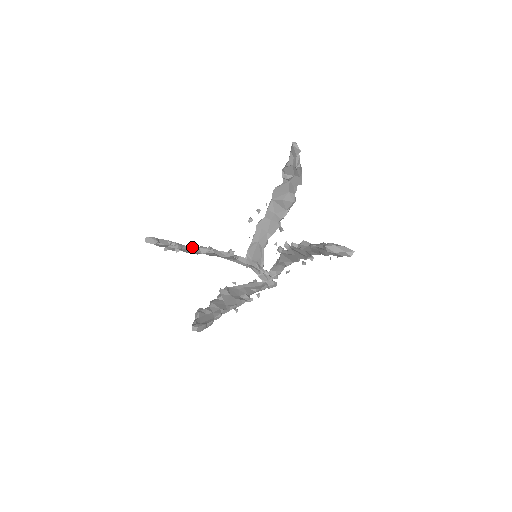
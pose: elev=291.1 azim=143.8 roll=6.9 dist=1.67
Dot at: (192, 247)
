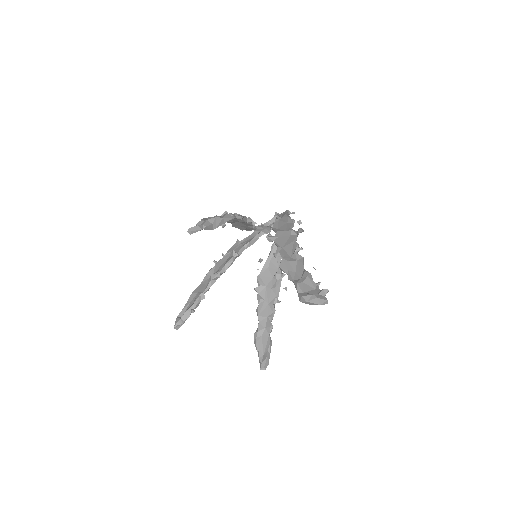
Dot at: (206, 288)
